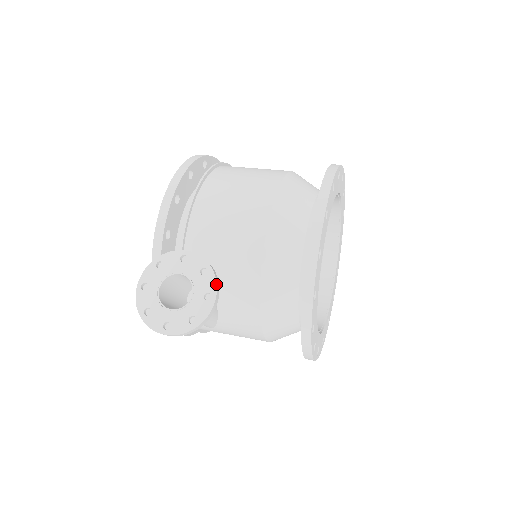
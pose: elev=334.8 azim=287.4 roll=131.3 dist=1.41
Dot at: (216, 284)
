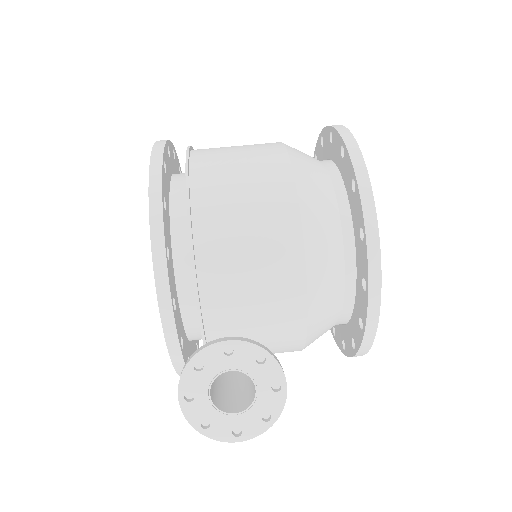
Dot at: (282, 370)
